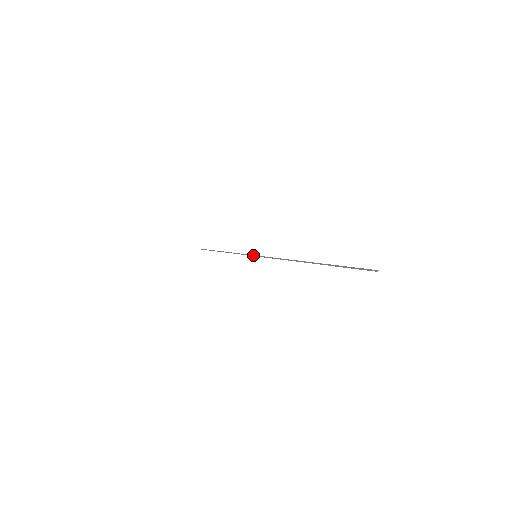
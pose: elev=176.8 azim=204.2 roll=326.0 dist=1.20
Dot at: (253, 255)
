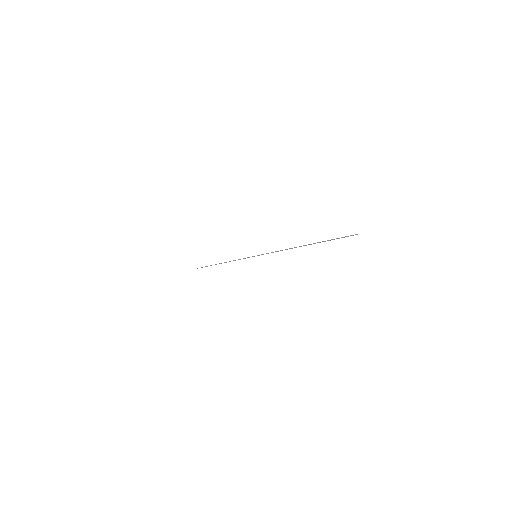
Dot at: (254, 256)
